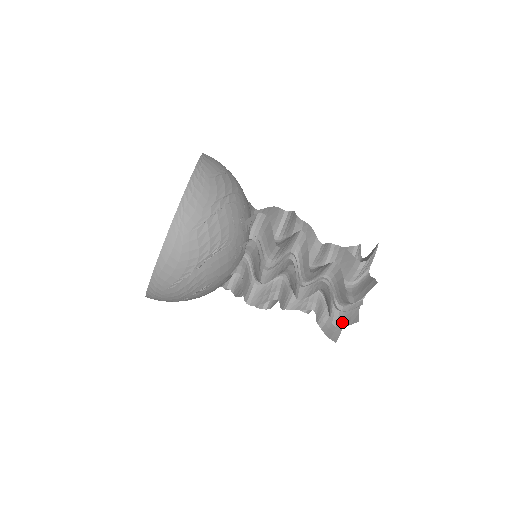
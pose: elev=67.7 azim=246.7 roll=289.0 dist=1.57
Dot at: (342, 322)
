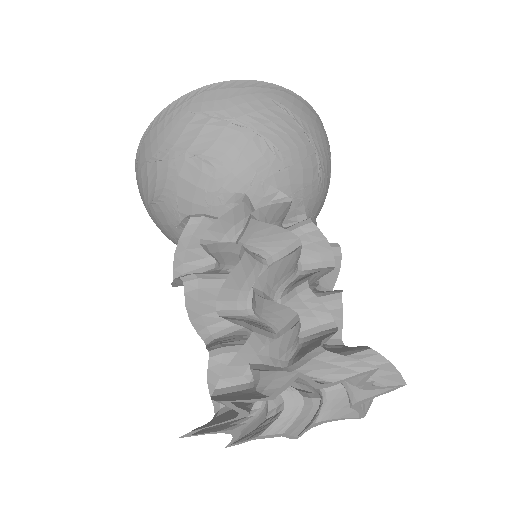
Dot at: (339, 358)
